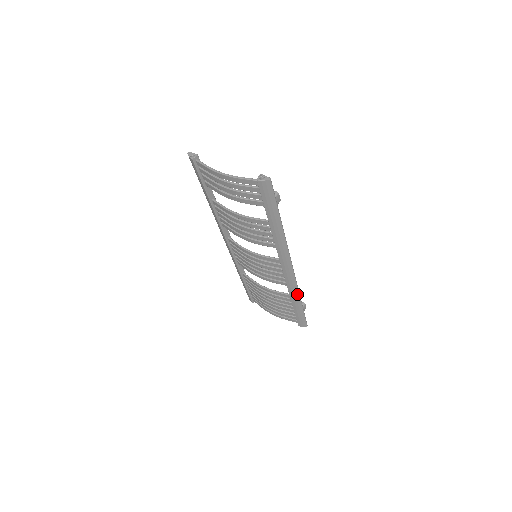
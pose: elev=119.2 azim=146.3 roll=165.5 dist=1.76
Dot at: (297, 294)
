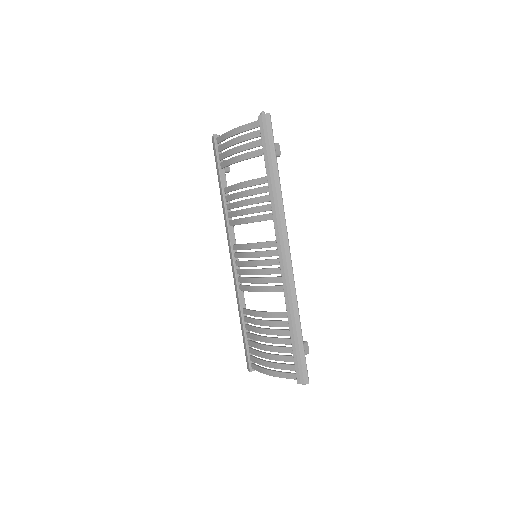
Dot at: (295, 304)
